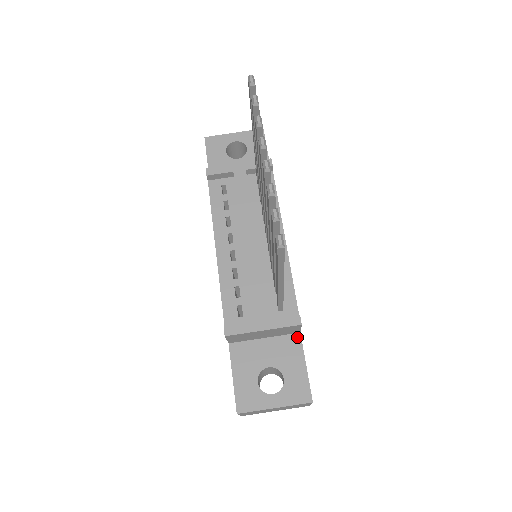
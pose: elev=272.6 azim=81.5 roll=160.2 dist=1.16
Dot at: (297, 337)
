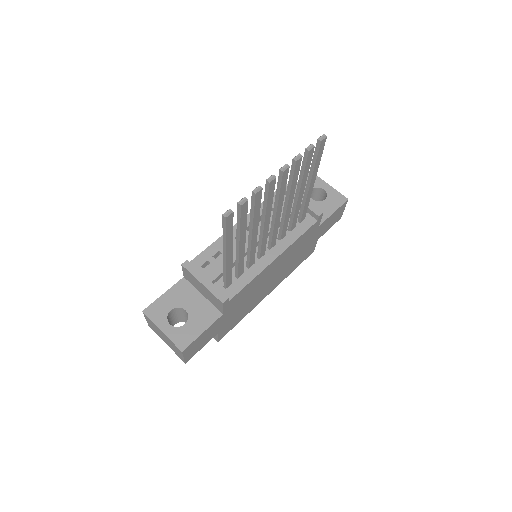
Dot at: (218, 314)
